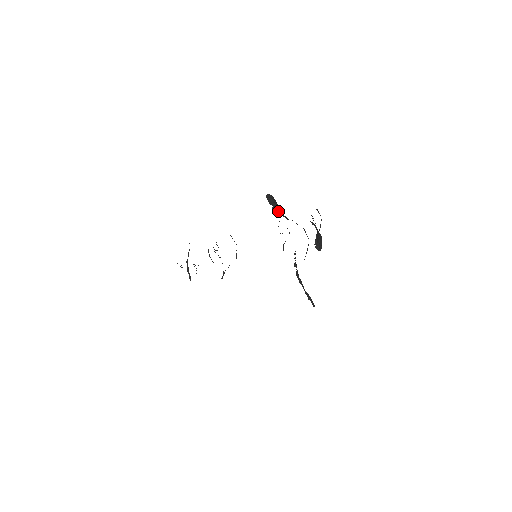
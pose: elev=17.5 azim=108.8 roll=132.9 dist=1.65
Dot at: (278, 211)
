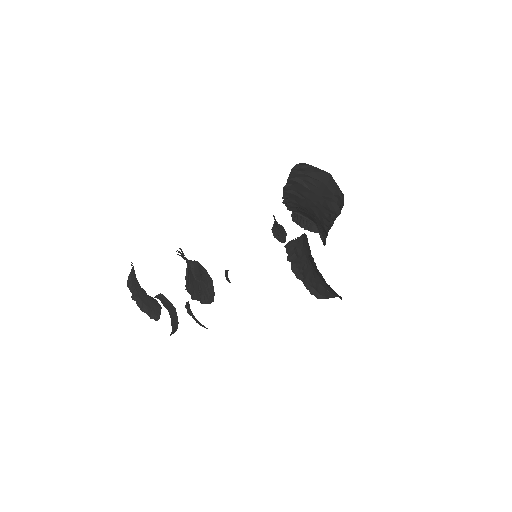
Dot at: (305, 185)
